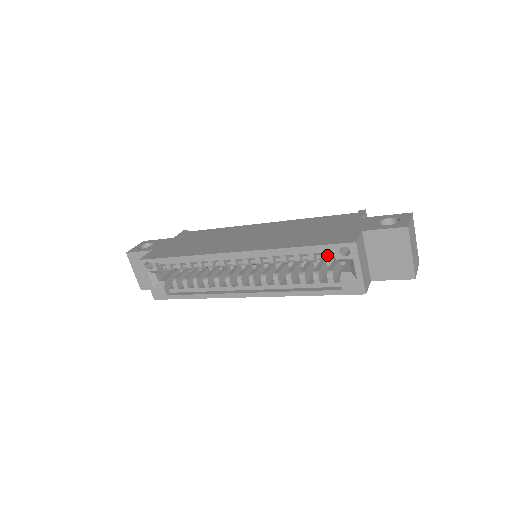
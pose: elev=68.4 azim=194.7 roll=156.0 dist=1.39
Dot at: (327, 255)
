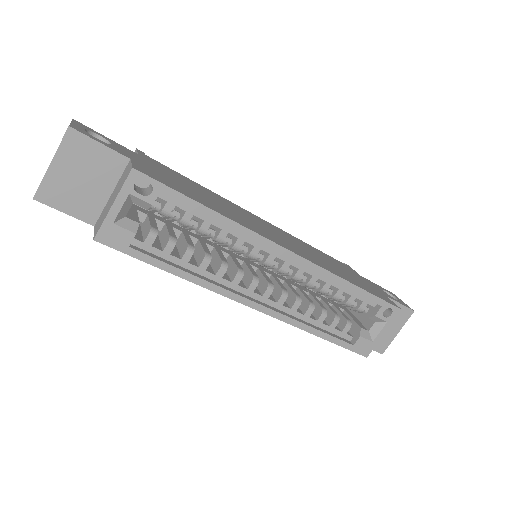
Dot at: (365, 306)
